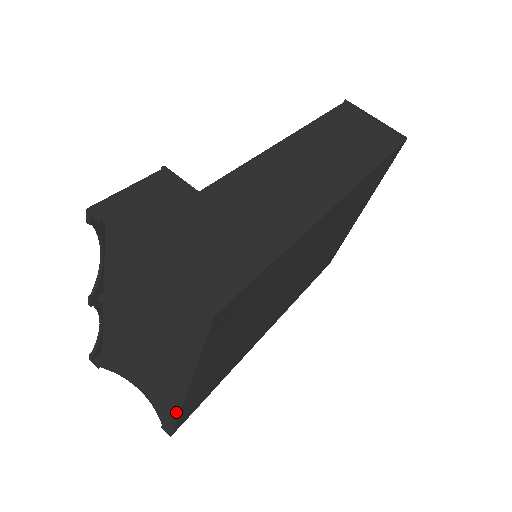
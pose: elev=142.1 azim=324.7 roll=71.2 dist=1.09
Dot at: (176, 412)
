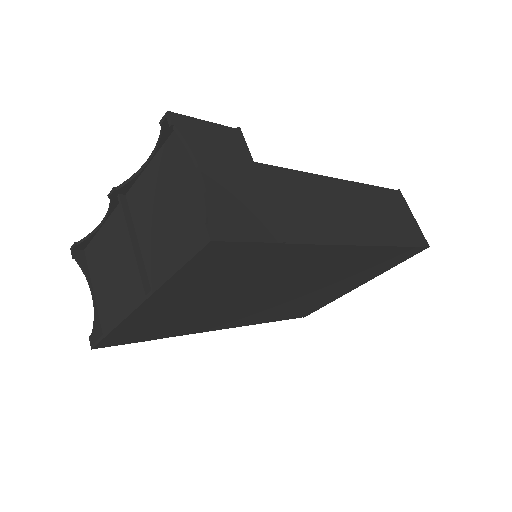
Dot at: (114, 325)
